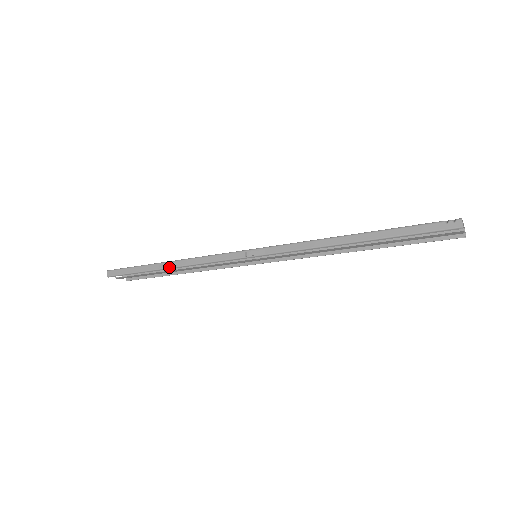
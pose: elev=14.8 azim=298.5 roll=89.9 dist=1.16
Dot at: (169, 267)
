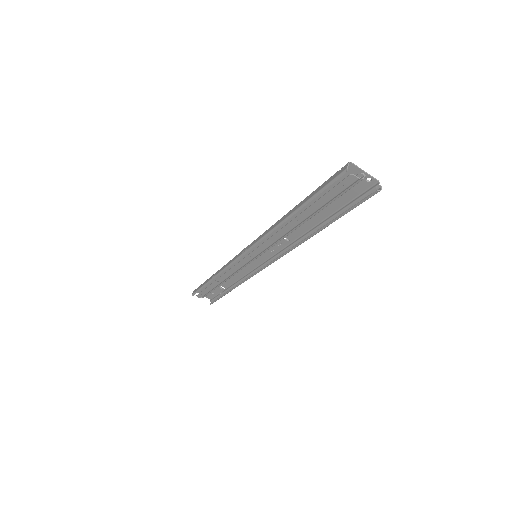
Dot at: (213, 277)
